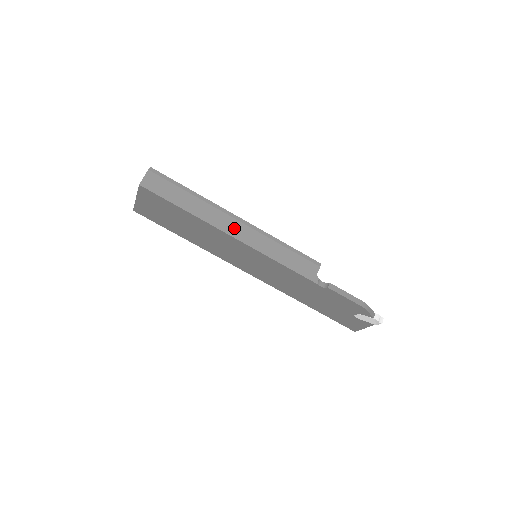
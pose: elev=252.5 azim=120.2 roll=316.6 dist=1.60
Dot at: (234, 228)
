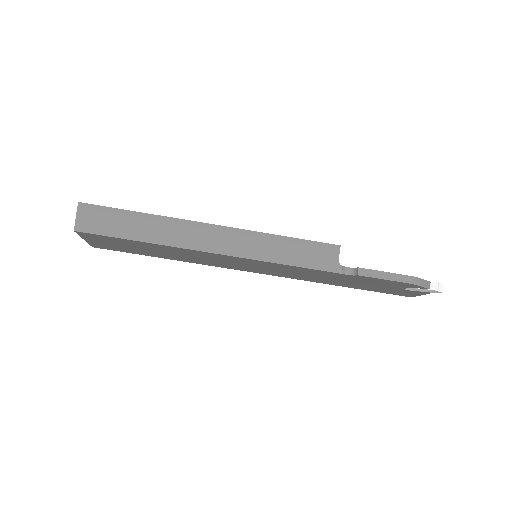
Dot at: (212, 241)
